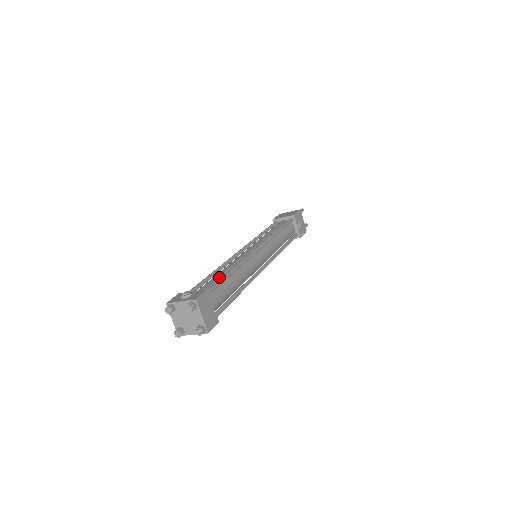
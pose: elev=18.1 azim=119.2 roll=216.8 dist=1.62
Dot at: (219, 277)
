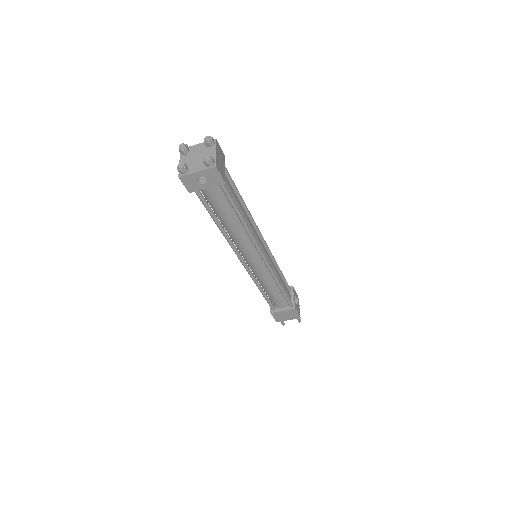
Dot at: occluded
